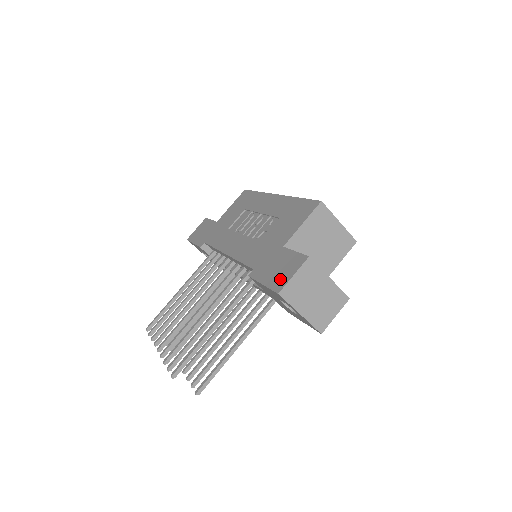
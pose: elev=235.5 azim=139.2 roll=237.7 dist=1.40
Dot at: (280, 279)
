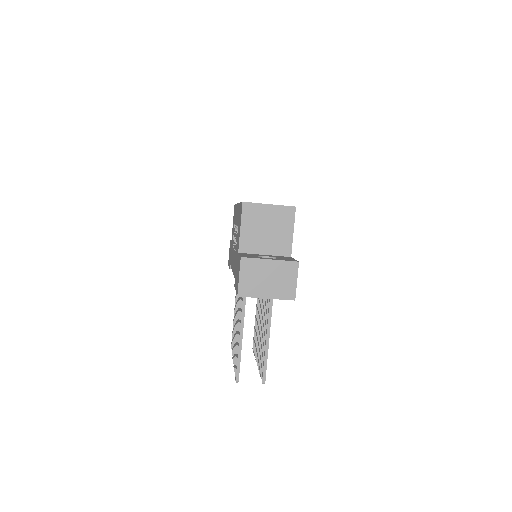
Dot at: (237, 283)
